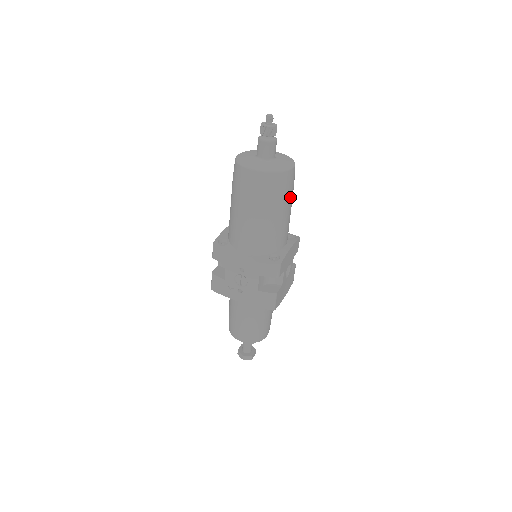
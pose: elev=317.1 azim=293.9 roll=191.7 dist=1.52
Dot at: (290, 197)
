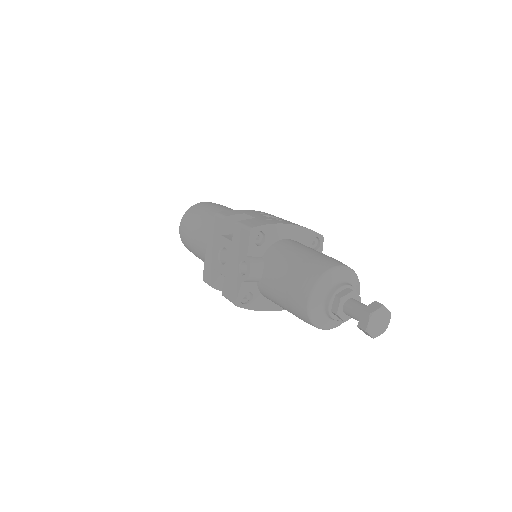
Dot at: occluded
